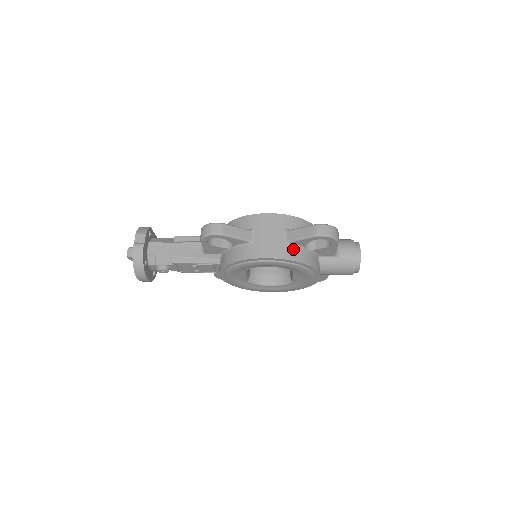
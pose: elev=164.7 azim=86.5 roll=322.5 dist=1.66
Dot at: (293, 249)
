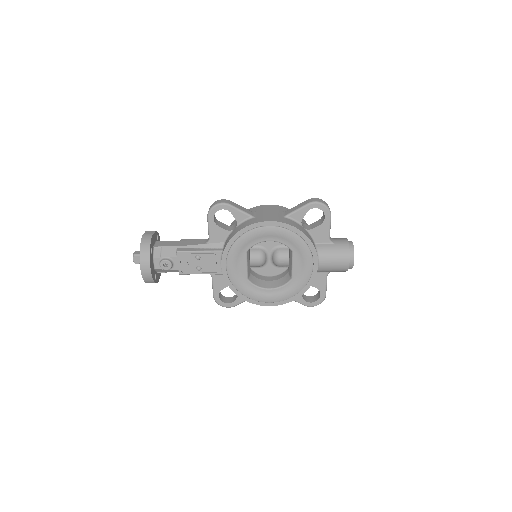
Dot at: (291, 221)
